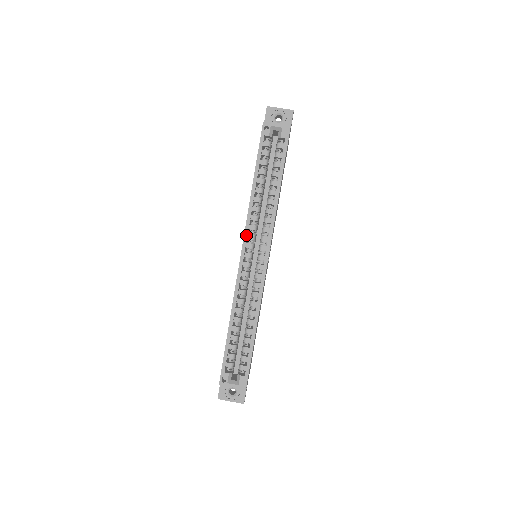
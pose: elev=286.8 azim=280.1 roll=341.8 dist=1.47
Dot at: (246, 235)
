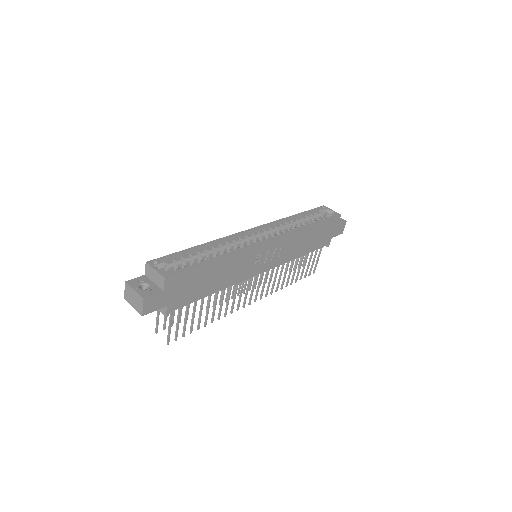
Dot at: (265, 225)
